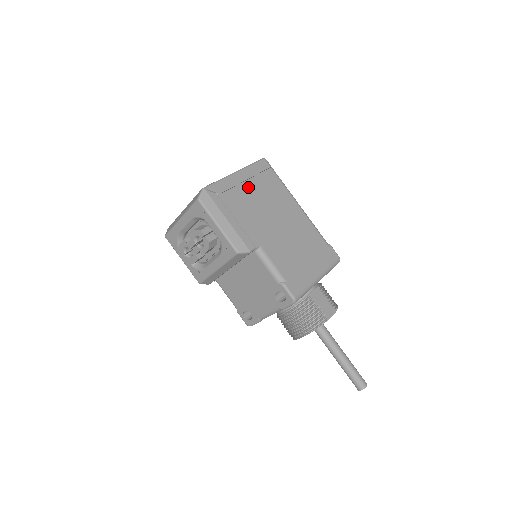
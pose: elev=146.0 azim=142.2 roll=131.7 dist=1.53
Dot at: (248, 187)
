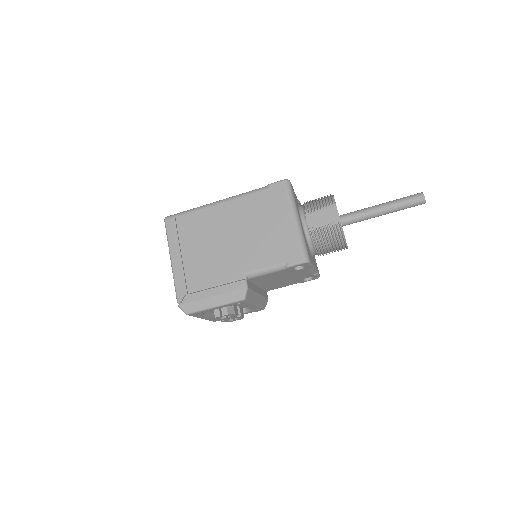
Dot at: (188, 256)
